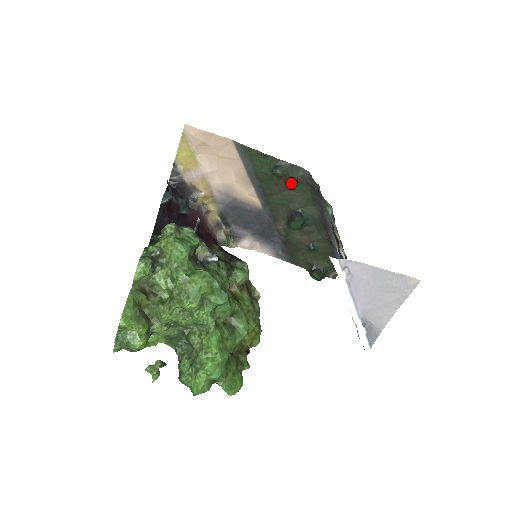
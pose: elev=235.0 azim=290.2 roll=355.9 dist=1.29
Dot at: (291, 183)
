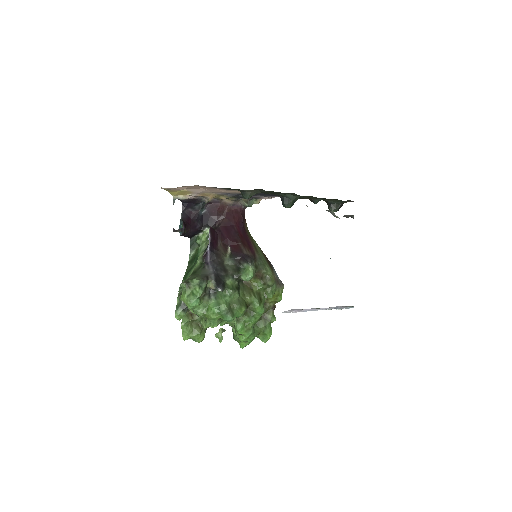
Dot at: occluded
